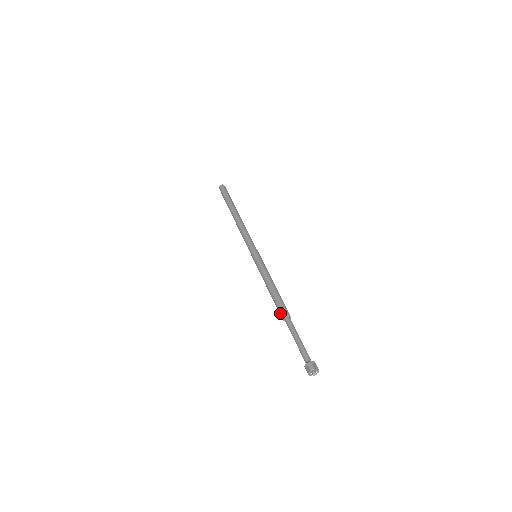
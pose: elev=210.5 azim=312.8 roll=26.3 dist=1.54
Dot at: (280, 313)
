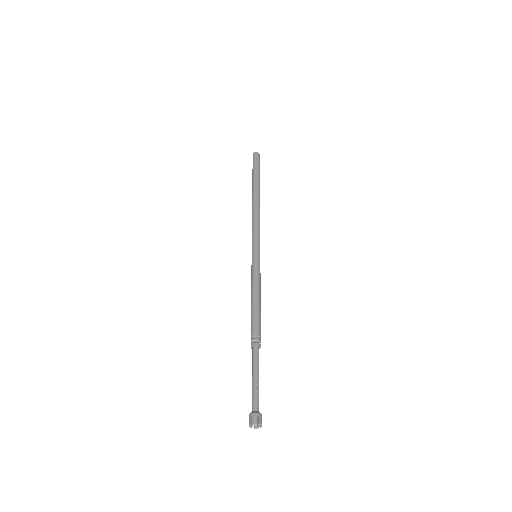
Dot at: occluded
